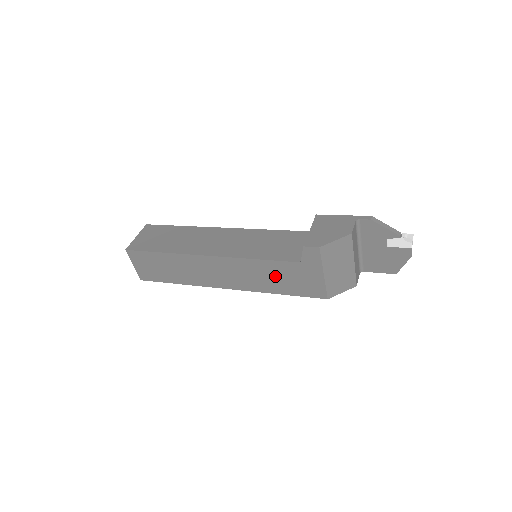
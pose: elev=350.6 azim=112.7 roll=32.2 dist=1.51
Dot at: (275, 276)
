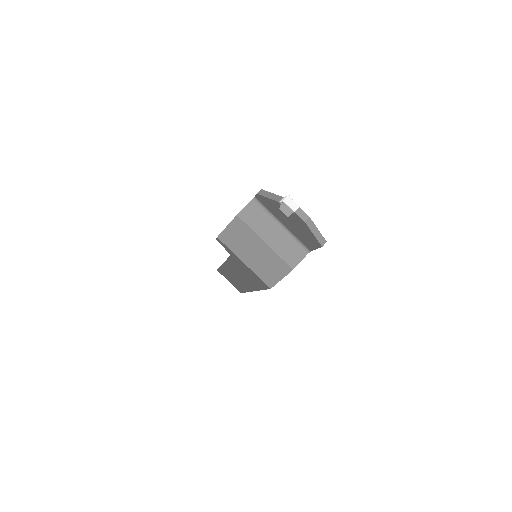
Dot at: (243, 272)
